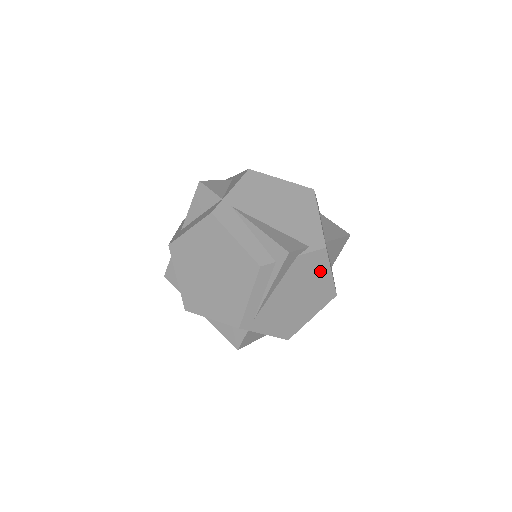
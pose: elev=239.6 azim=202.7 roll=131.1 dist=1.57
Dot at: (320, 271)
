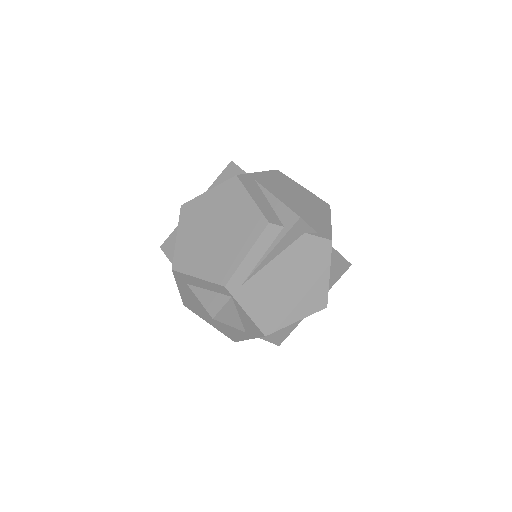
Dot at: (320, 265)
